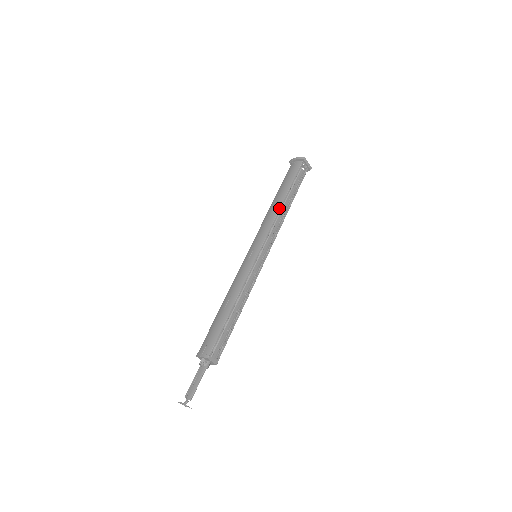
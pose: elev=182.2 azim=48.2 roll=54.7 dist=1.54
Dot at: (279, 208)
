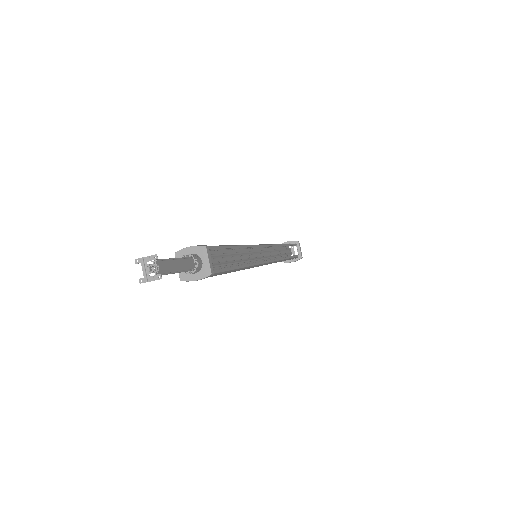
Dot at: (281, 244)
